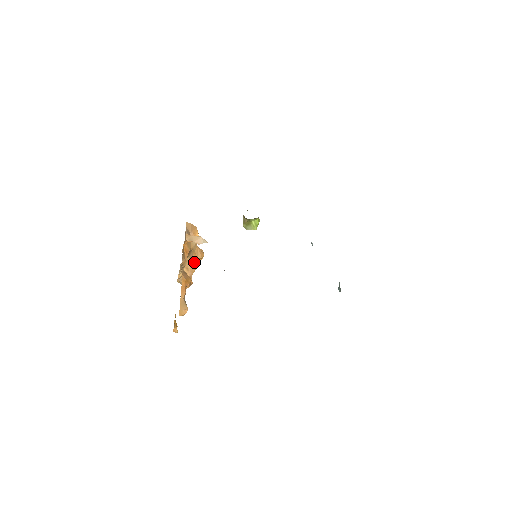
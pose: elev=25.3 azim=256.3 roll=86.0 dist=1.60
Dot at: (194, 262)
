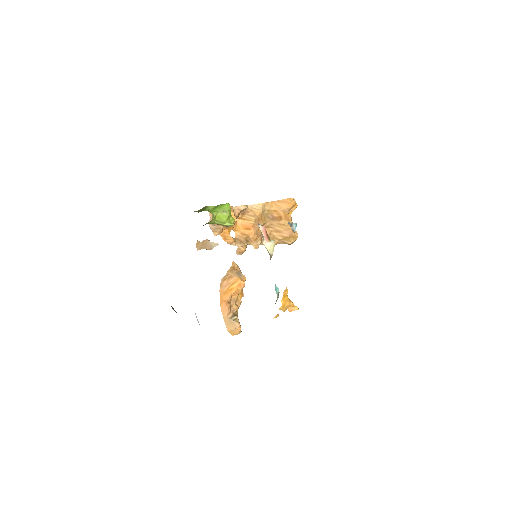
Dot at: (284, 218)
